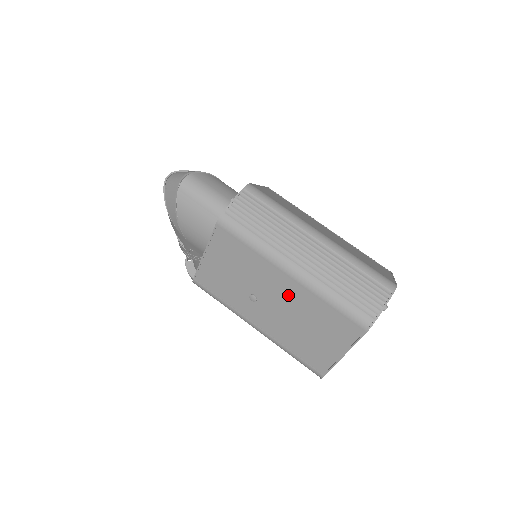
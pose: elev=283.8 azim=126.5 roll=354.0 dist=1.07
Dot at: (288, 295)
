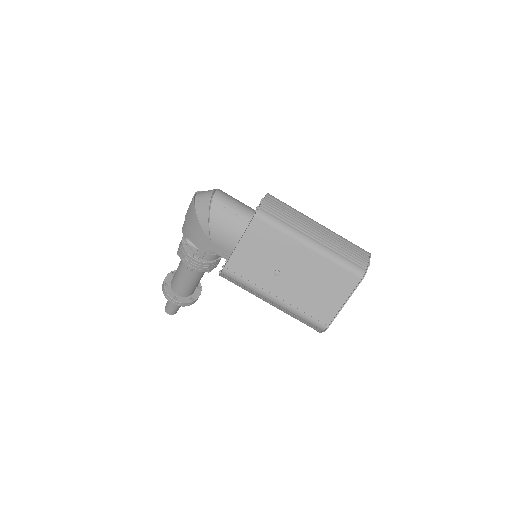
Dot at: (306, 264)
